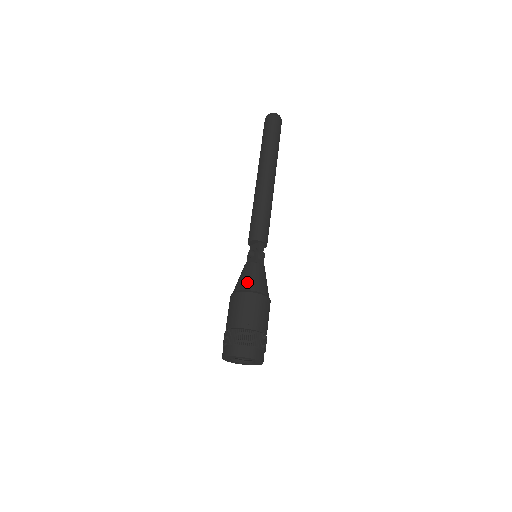
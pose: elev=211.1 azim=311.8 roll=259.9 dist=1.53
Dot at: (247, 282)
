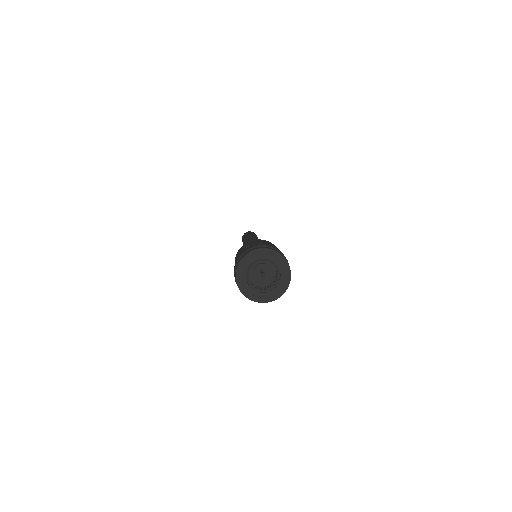
Dot at: occluded
